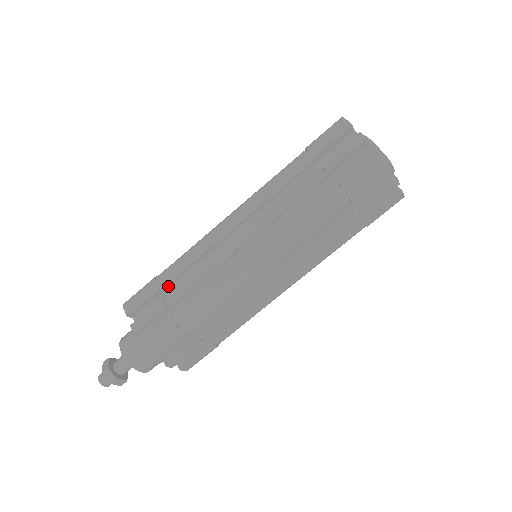
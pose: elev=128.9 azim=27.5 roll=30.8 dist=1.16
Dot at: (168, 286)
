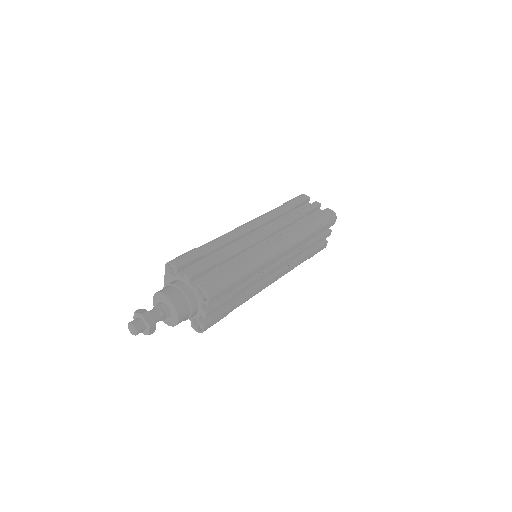
Dot at: (208, 255)
